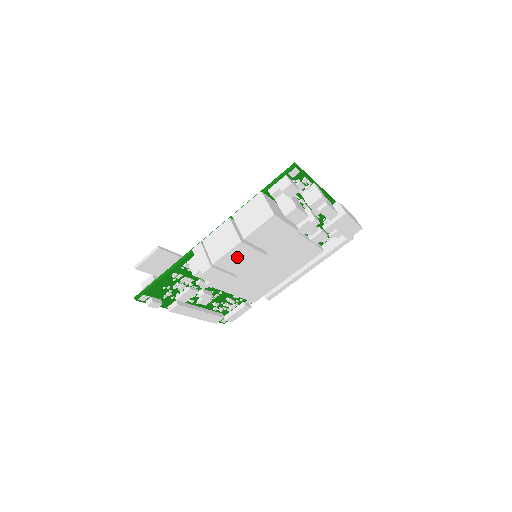
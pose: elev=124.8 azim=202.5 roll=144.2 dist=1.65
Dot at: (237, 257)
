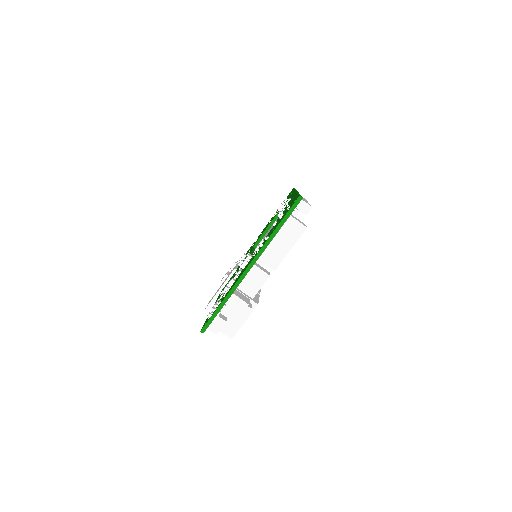
Dot at: occluded
